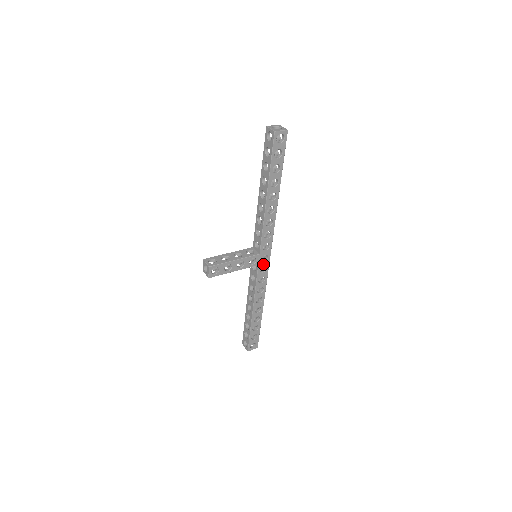
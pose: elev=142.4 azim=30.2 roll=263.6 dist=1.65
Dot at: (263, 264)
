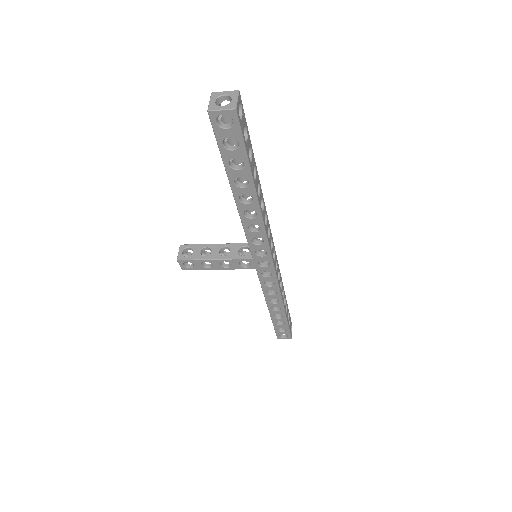
Dot at: (264, 269)
